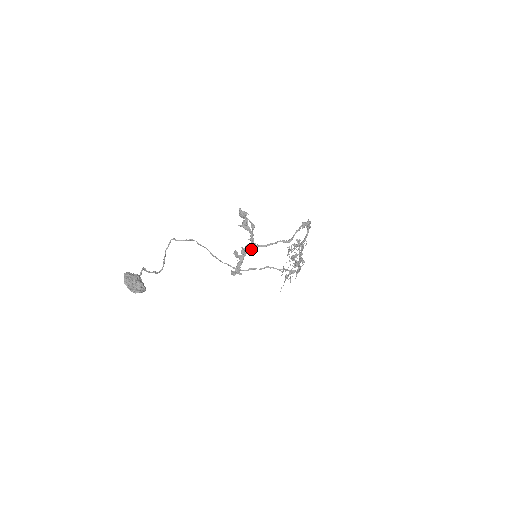
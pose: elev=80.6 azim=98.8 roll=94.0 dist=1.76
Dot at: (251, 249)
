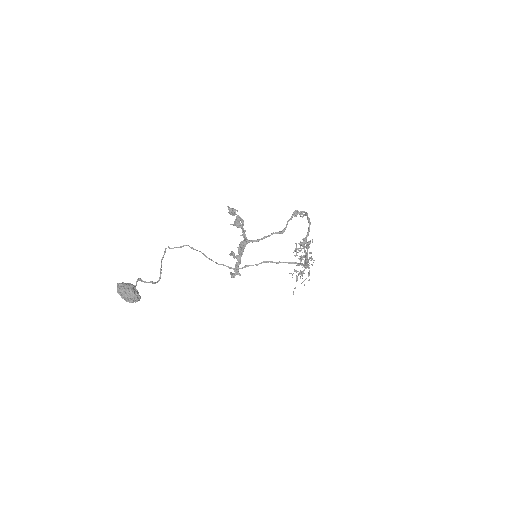
Dot at: (245, 246)
